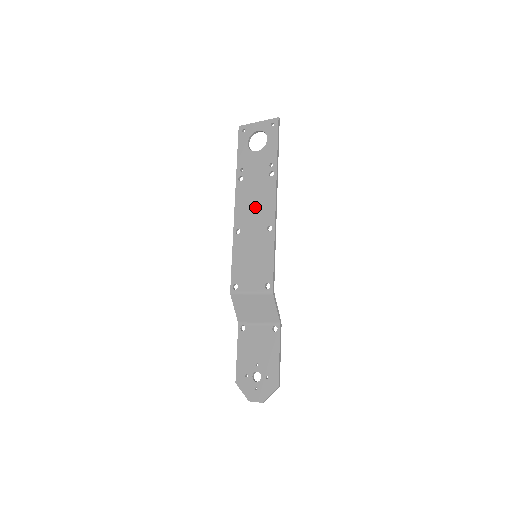
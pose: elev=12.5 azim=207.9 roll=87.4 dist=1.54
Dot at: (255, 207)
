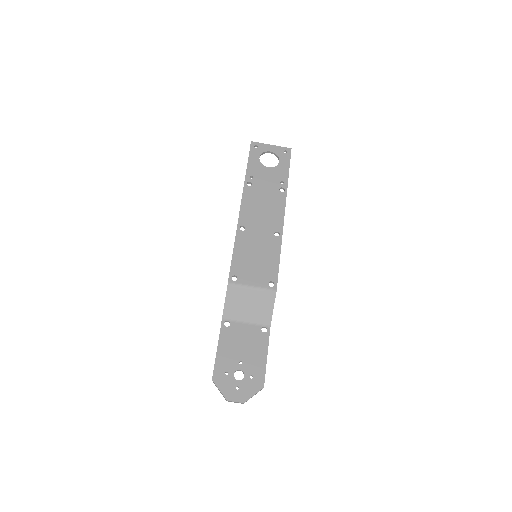
Dot at: (263, 212)
